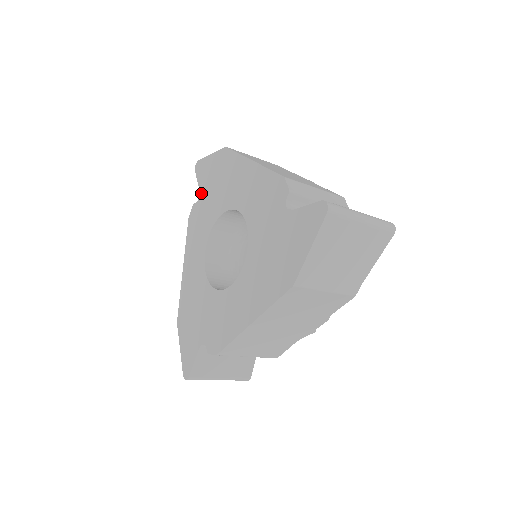
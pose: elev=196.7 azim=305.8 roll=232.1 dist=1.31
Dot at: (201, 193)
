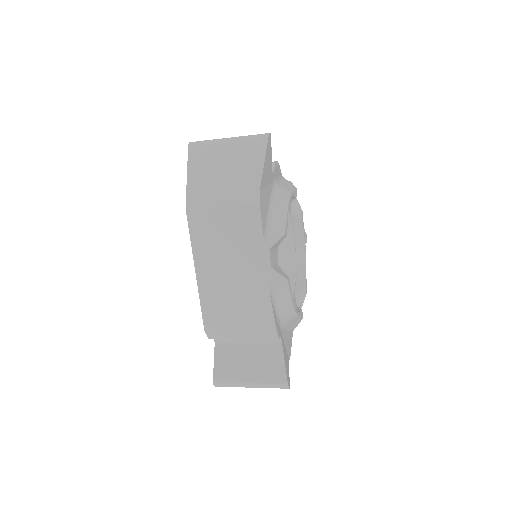
Dot at: occluded
